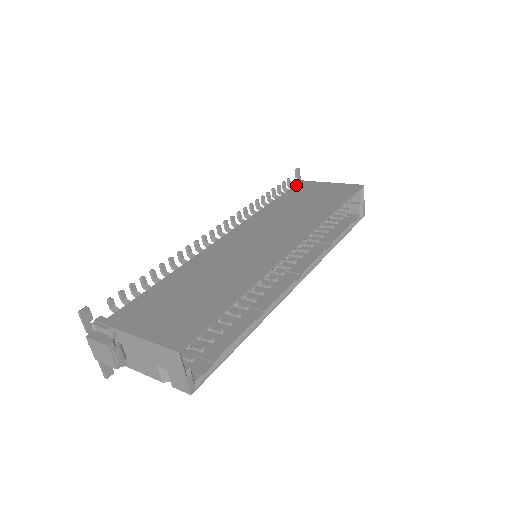
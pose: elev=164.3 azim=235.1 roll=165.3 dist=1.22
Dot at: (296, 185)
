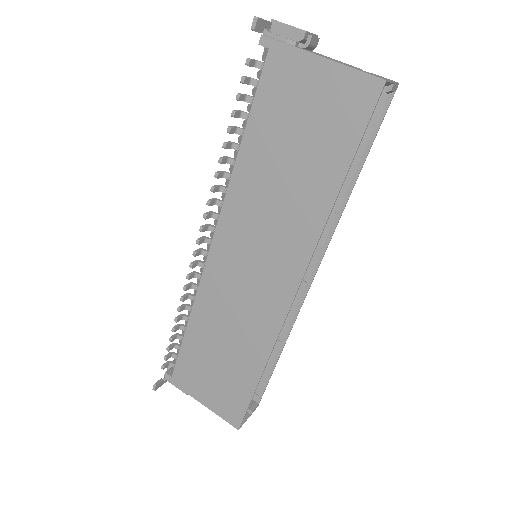
Dot at: (265, 67)
